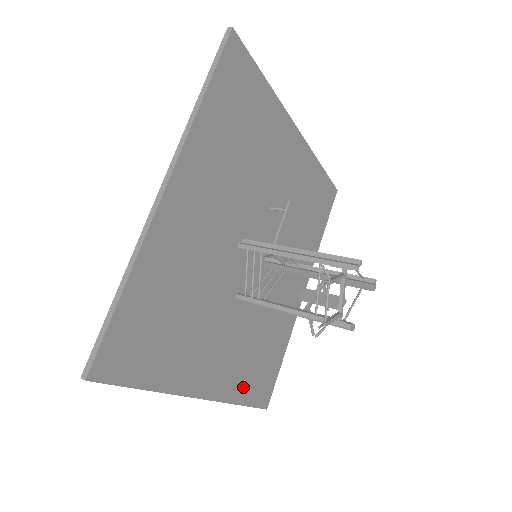
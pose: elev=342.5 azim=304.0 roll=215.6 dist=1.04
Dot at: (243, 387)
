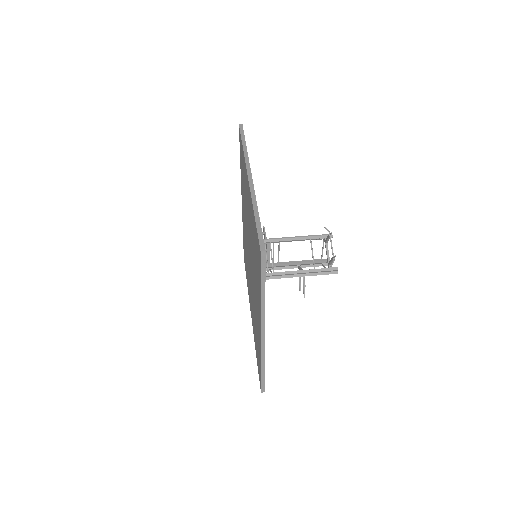
Dot at: occluded
